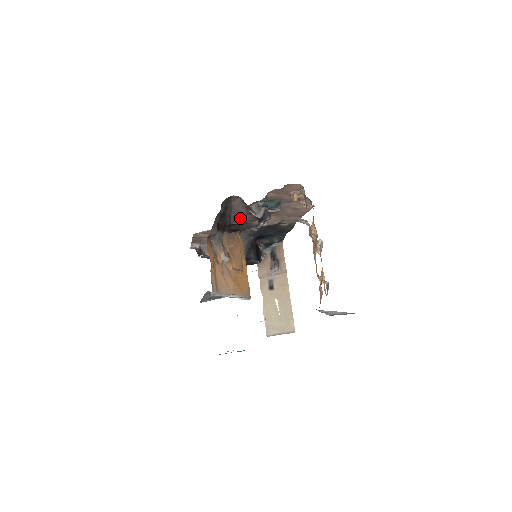
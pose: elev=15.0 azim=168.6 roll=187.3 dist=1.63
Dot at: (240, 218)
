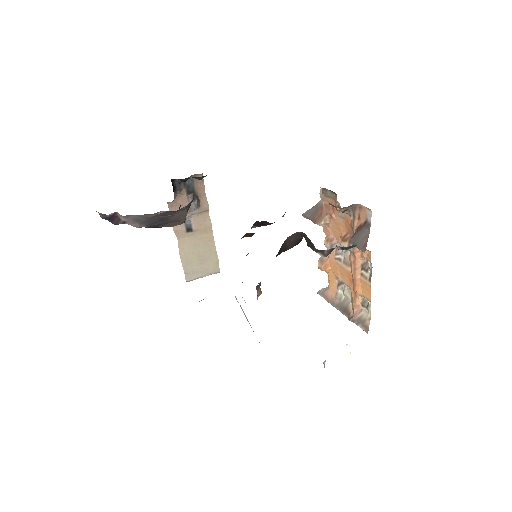
Dot at: (286, 248)
